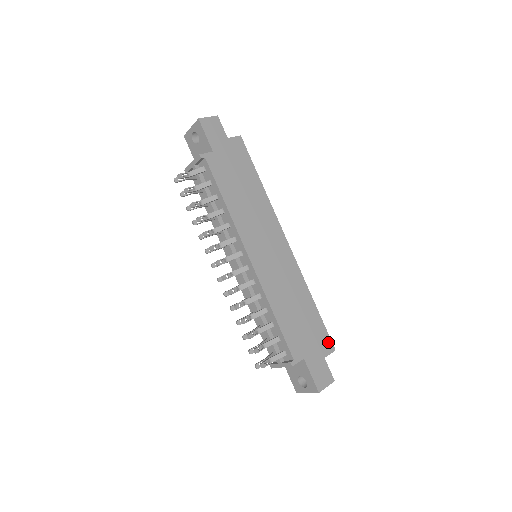
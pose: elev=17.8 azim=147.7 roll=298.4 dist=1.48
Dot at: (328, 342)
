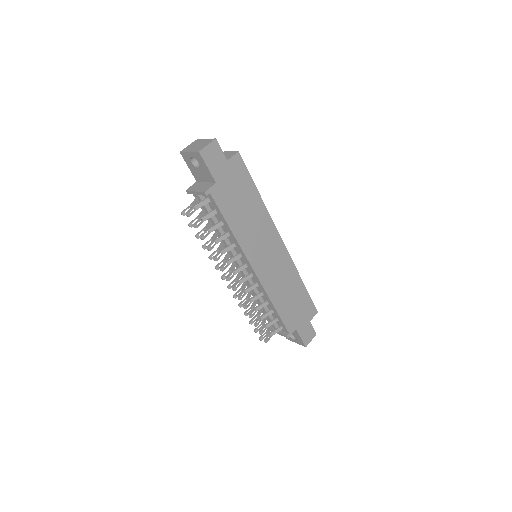
Dot at: (313, 309)
